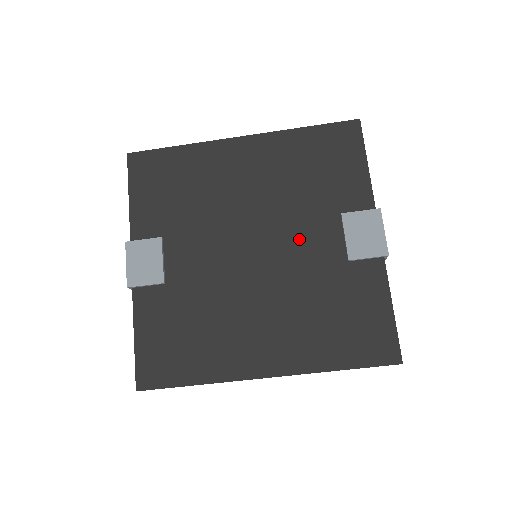
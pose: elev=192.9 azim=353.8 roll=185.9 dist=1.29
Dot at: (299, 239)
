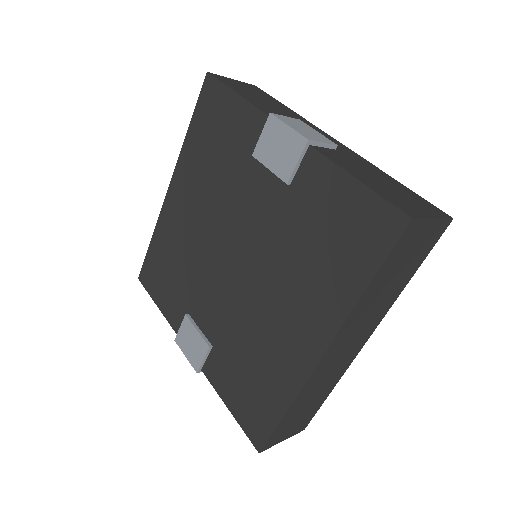
Dot at: (249, 212)
